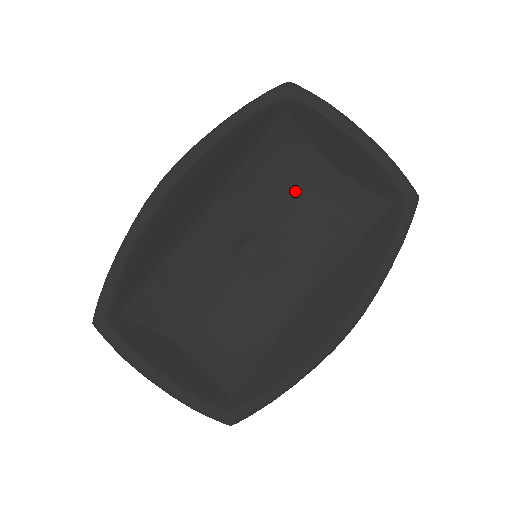
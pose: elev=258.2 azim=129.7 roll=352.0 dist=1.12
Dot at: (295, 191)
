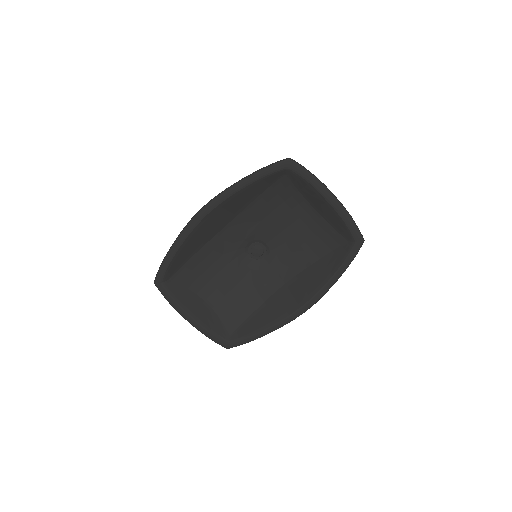
Dot at: (288, 219)
